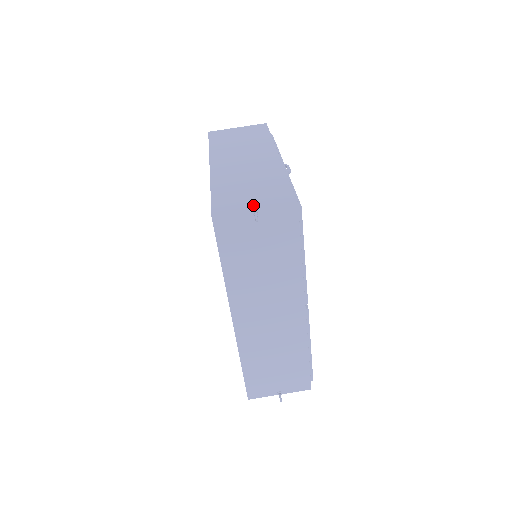
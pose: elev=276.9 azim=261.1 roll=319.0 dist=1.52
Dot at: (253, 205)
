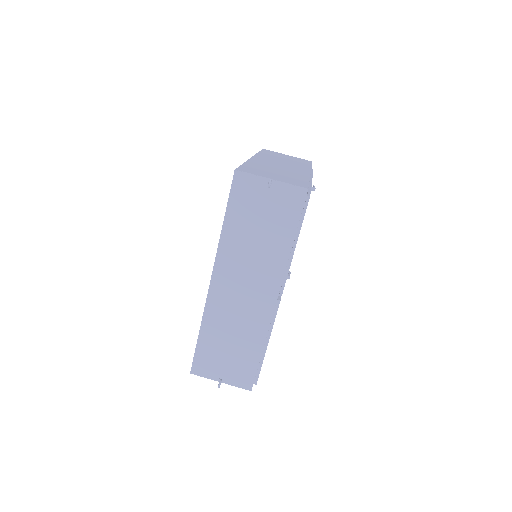
Dot at: (272, 177)
